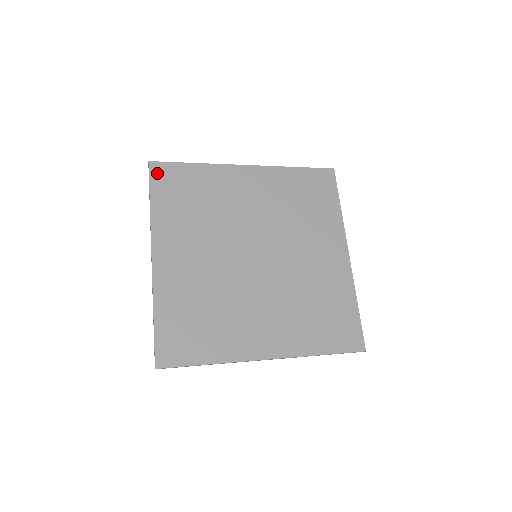
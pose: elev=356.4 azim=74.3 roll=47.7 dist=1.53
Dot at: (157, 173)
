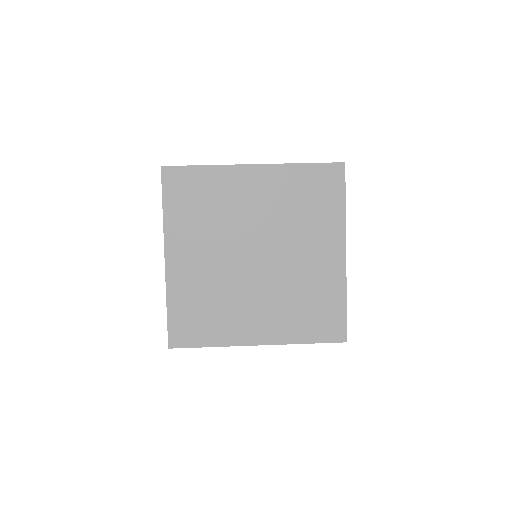
Dot at: (169, 178)
